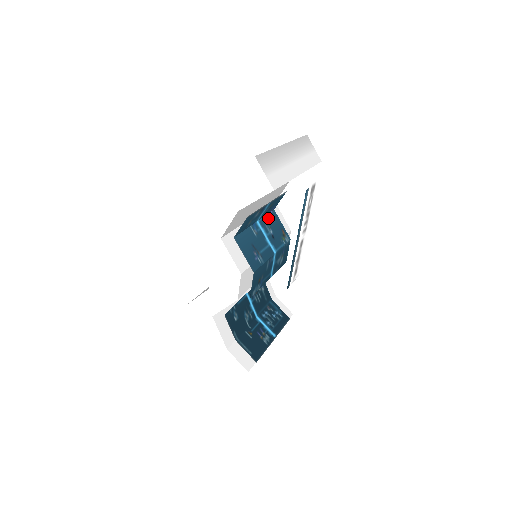
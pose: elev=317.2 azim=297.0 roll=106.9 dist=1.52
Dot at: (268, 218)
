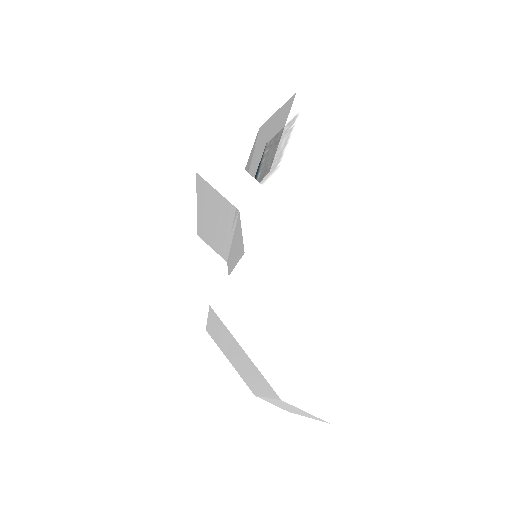
Dot at: occluded
